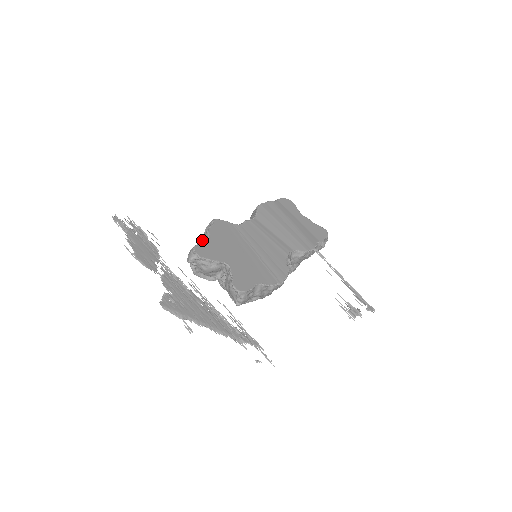
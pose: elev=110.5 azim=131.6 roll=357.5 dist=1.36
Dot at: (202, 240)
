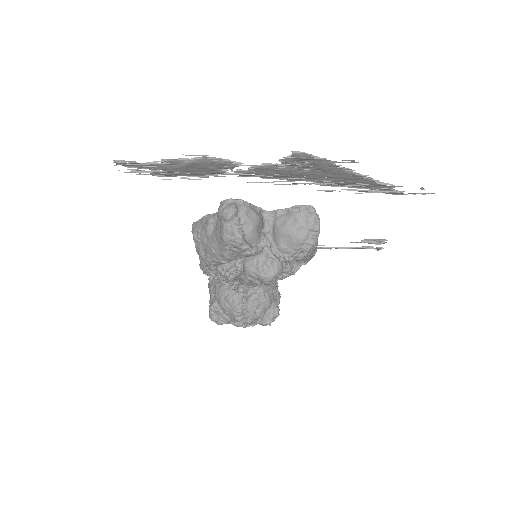
Dot at: (210, 222)
